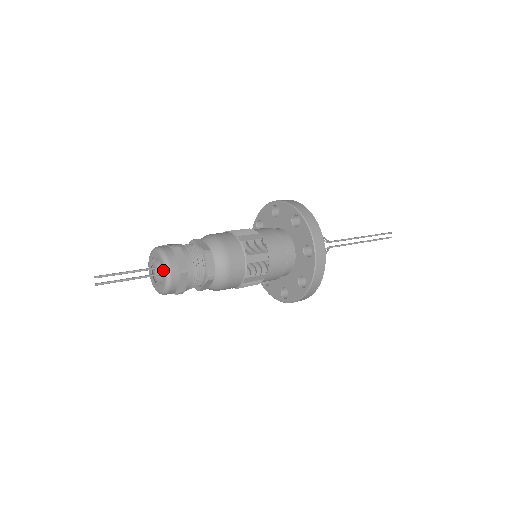
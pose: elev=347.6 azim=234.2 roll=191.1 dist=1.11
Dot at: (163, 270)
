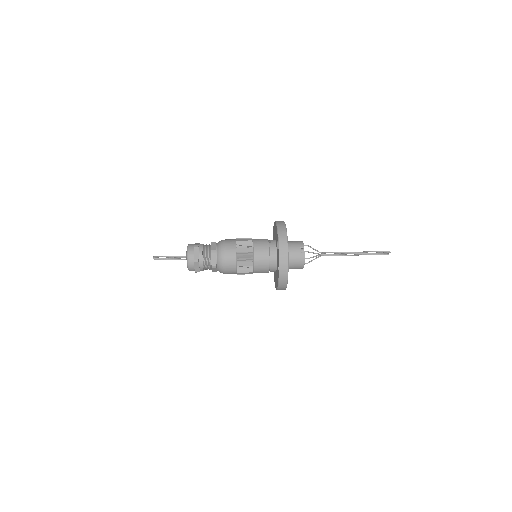
Dot at: (187, 266)
